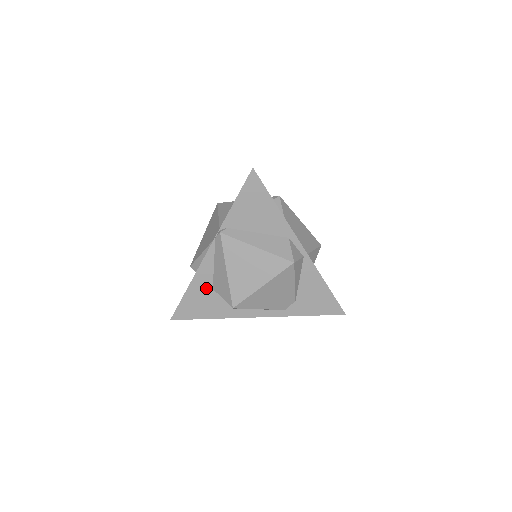
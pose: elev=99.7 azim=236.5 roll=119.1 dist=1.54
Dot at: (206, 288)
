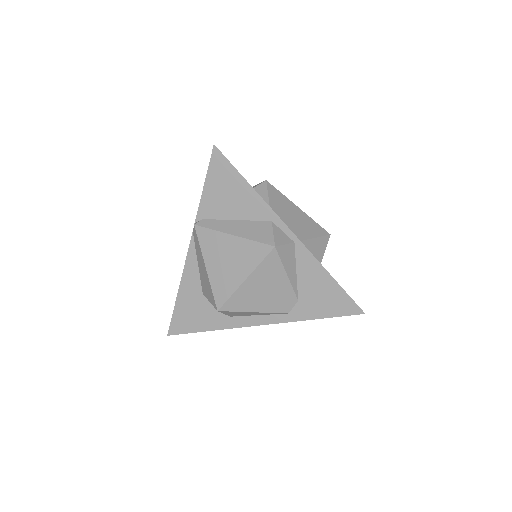
Dot at: (196, 294)
